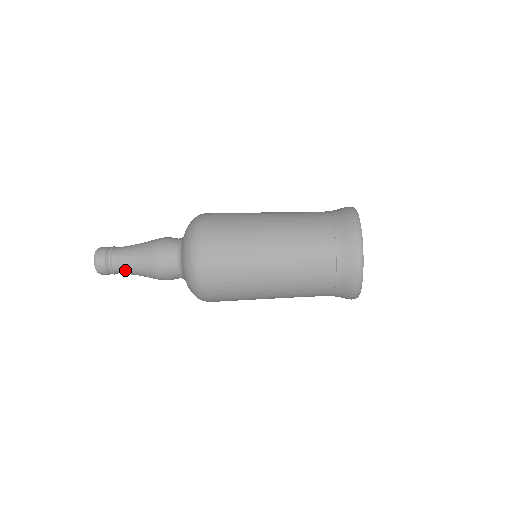
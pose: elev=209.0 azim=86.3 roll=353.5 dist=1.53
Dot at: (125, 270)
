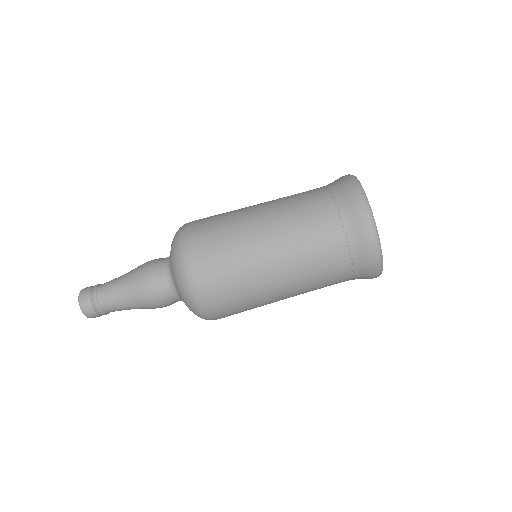
Dot at: (115, 306)
